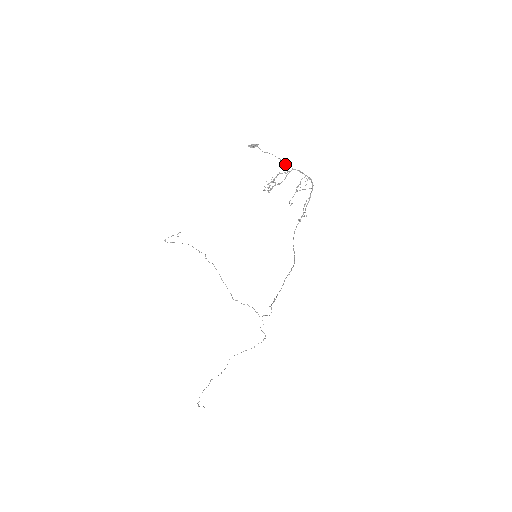
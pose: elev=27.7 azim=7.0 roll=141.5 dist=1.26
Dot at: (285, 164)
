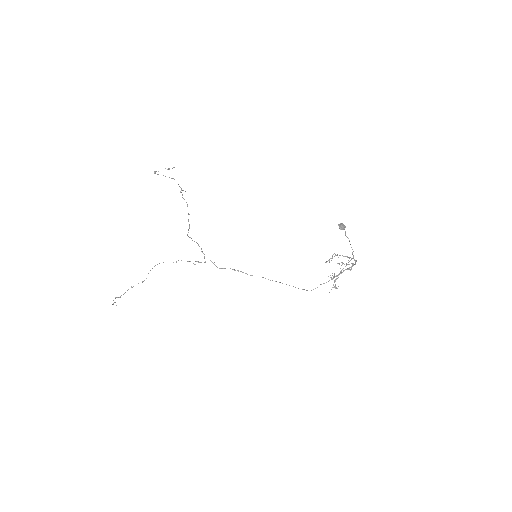
Dot at: occluded
